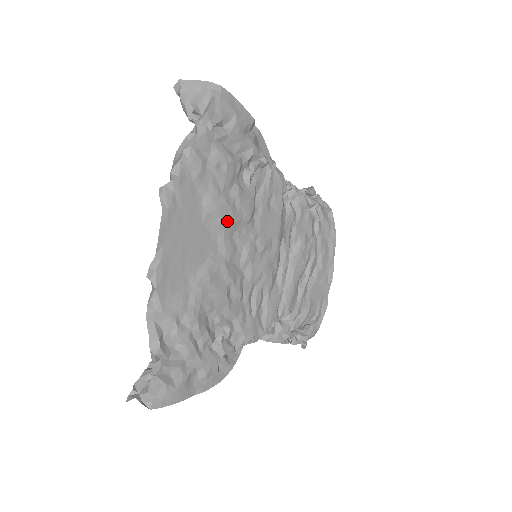
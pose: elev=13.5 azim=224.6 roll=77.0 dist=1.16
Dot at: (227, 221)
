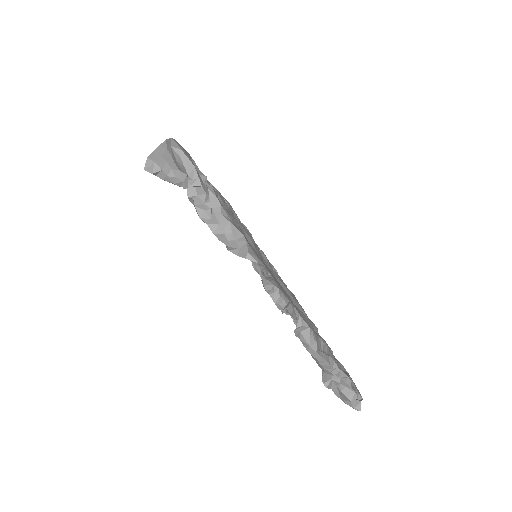
Dot at: (255, 244)
